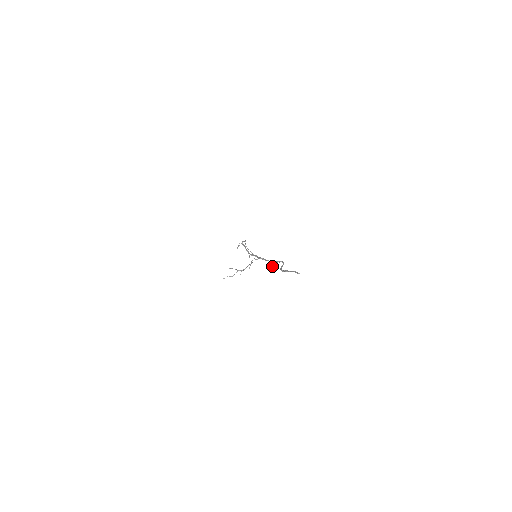
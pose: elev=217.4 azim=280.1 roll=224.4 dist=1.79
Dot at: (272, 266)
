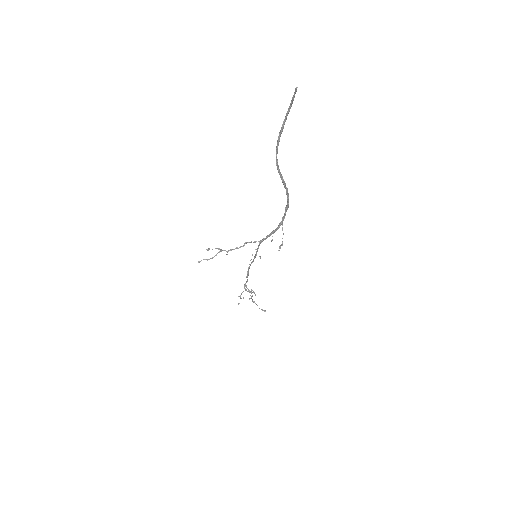
Dot at: (279, 247)
